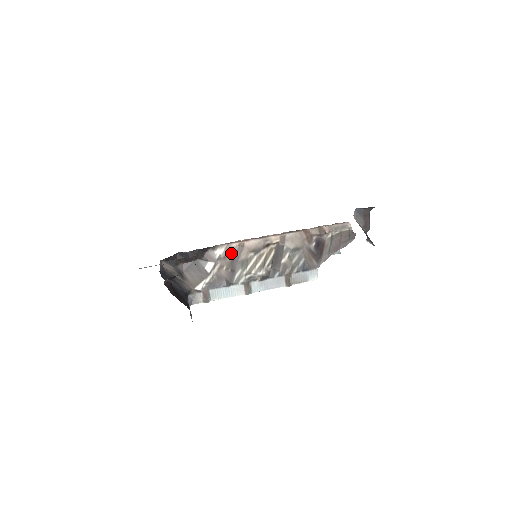
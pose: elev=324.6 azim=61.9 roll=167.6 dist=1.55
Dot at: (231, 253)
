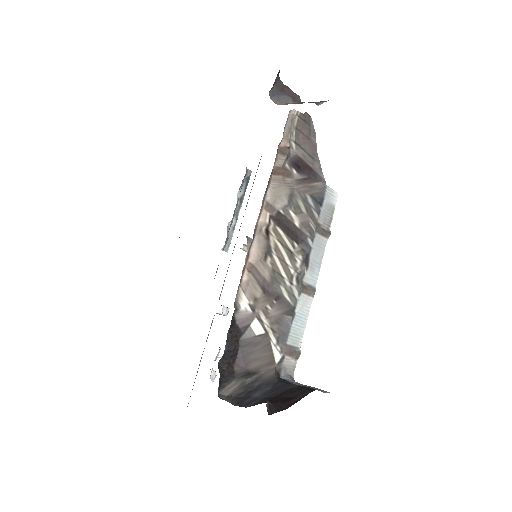
Dot at: (253, 288)
